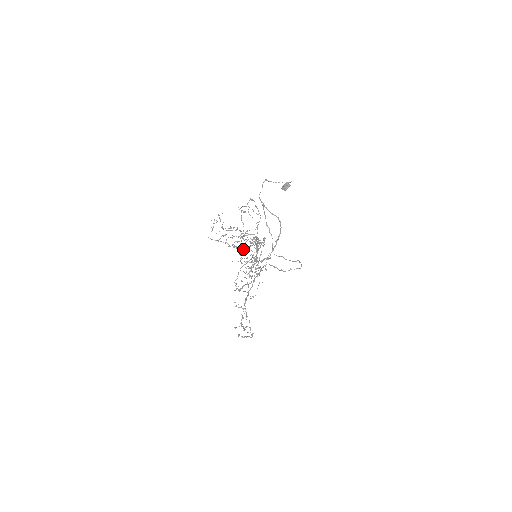
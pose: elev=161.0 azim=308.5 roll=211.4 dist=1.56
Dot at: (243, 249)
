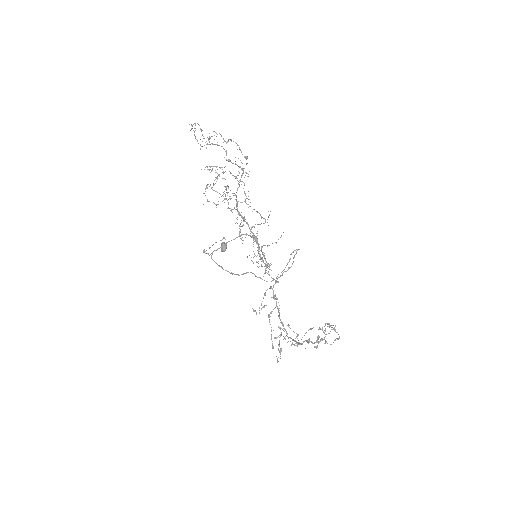
Dot at: (235, 164)
